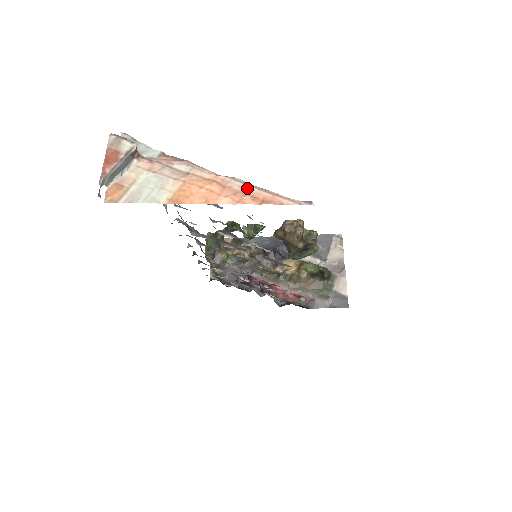
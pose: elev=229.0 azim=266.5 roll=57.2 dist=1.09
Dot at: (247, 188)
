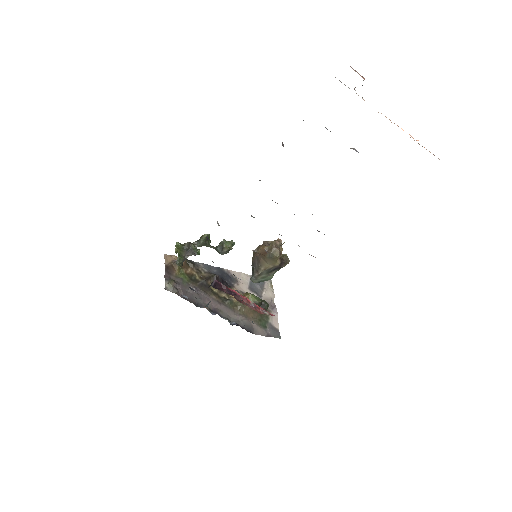
Dot at: occluded
